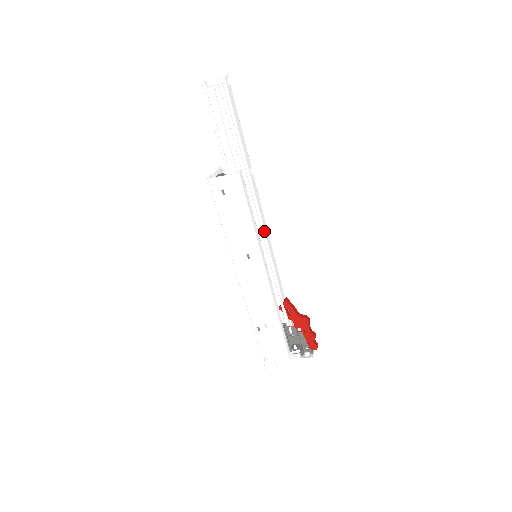
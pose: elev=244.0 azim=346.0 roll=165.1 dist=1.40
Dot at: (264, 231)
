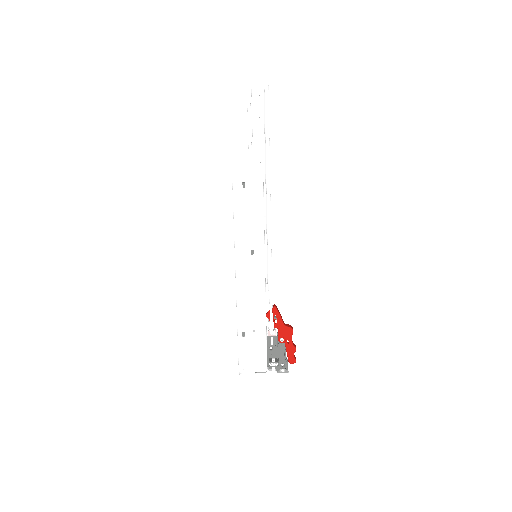
Dot at: occluded
